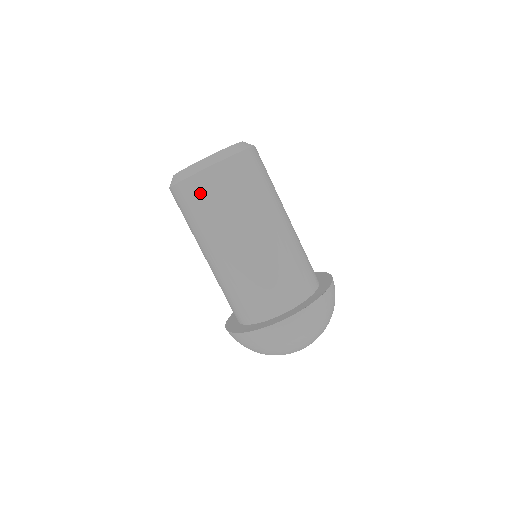
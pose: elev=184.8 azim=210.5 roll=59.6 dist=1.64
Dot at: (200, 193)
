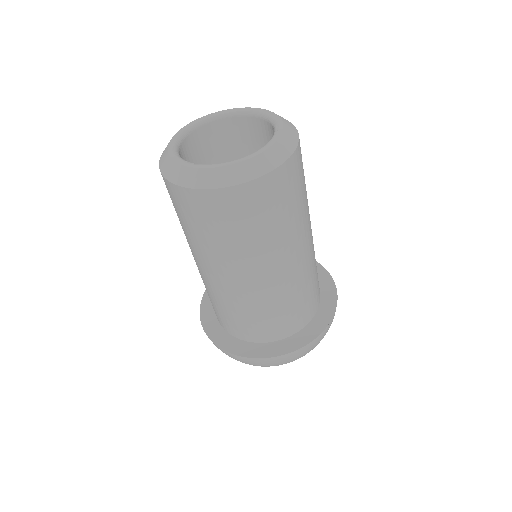
Dot at: (255, 205)
